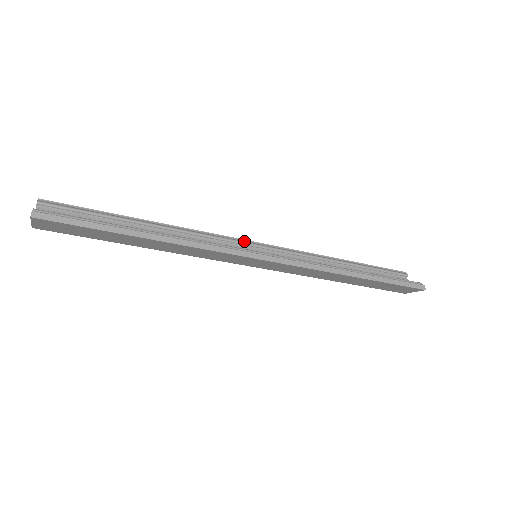
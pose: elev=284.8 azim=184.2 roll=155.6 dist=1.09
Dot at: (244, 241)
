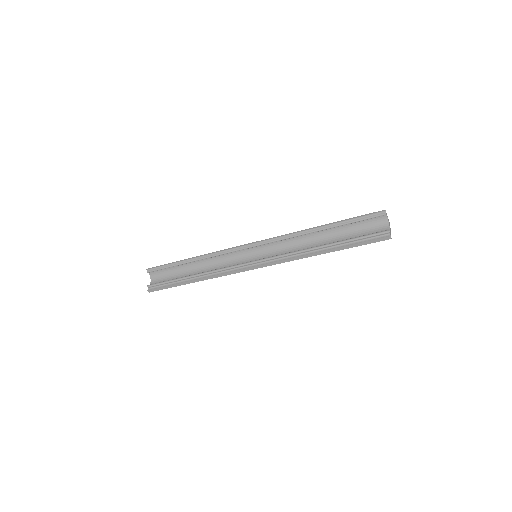
Dot at: (246, 246)
